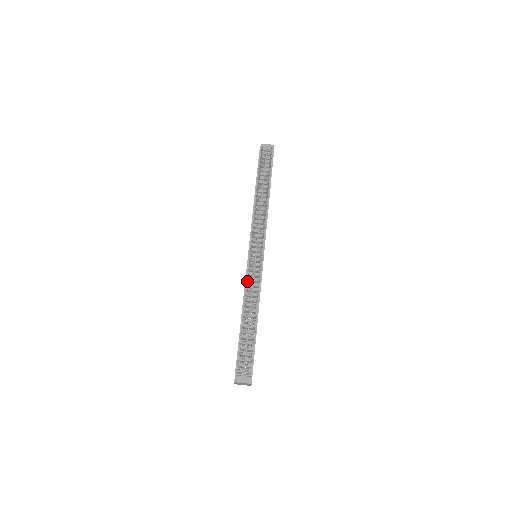
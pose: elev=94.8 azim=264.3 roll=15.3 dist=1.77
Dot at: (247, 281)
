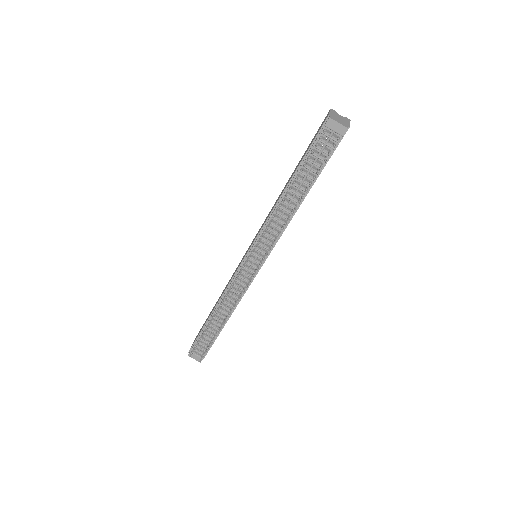
Dot at: (230, 286)
